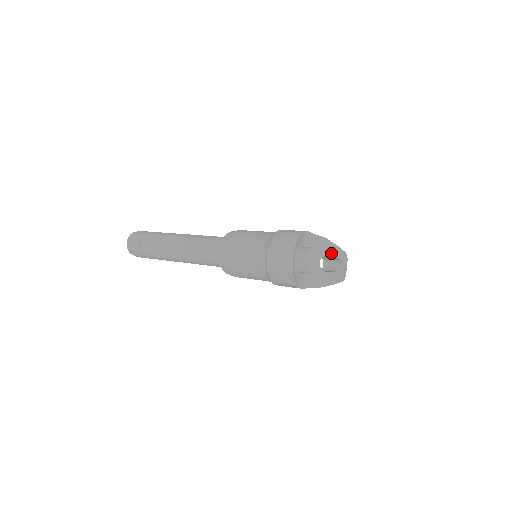
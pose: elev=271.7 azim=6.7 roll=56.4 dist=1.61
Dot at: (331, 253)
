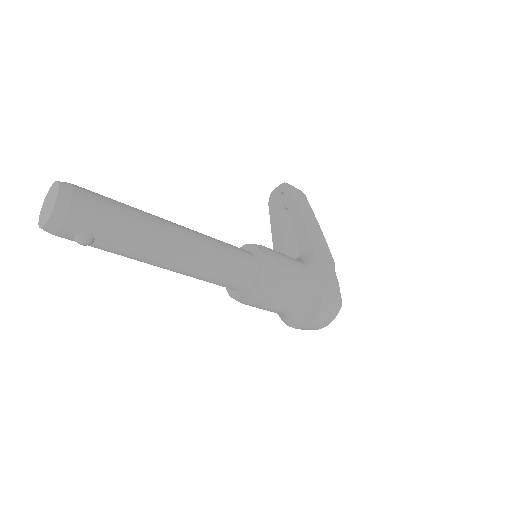
Dot at: occluded
